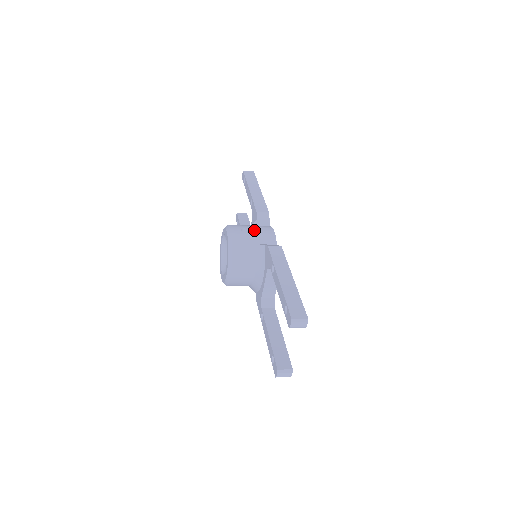
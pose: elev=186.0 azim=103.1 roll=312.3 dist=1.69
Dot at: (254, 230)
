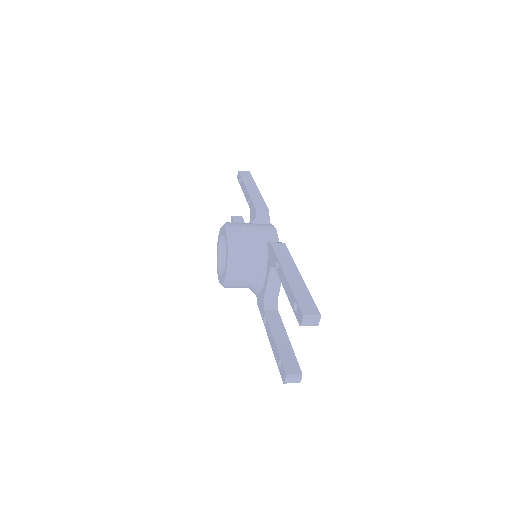
Dot at: (254, 227)
